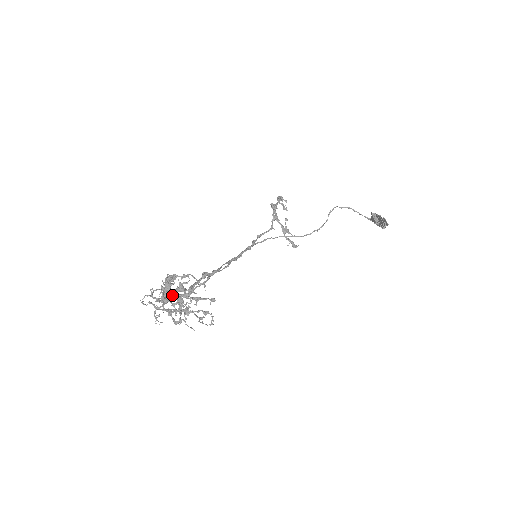
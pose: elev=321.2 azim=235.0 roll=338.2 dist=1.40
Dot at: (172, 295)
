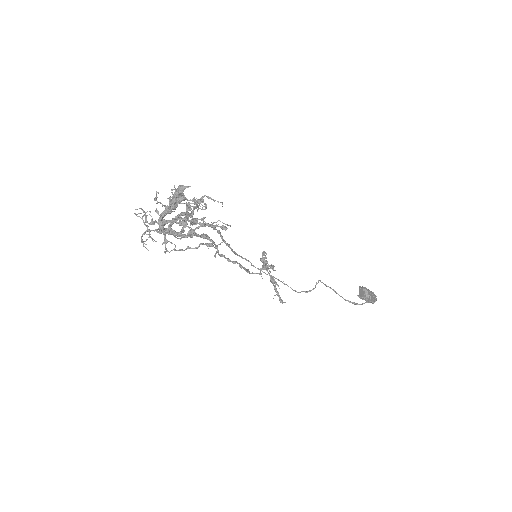
Dot at: (173, 218)
